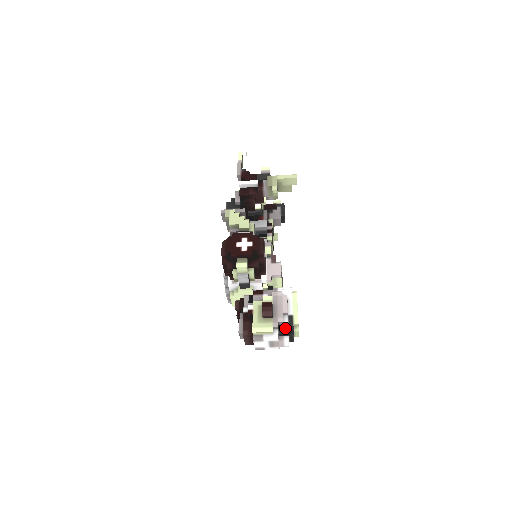
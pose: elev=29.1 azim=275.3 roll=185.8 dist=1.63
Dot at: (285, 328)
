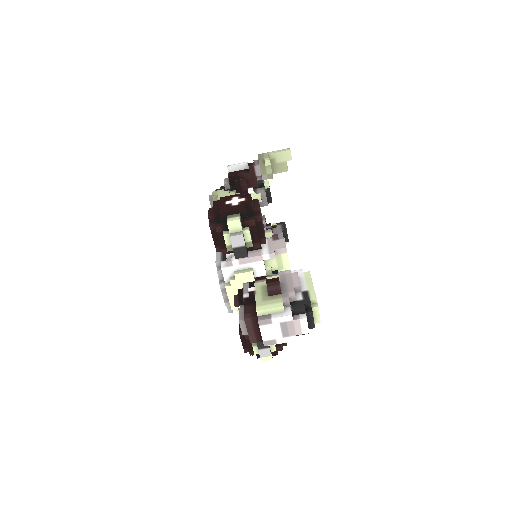
Dot at: (299, 303)
